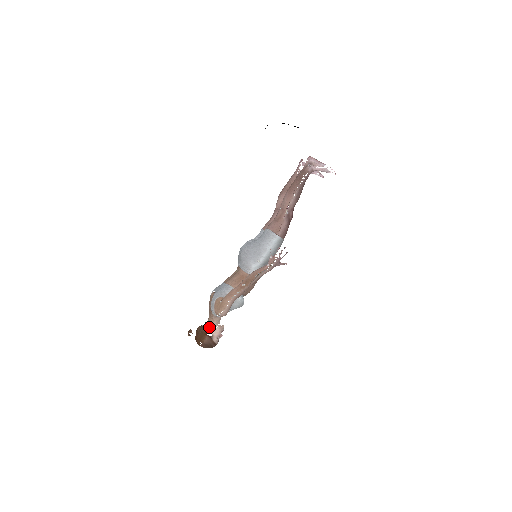
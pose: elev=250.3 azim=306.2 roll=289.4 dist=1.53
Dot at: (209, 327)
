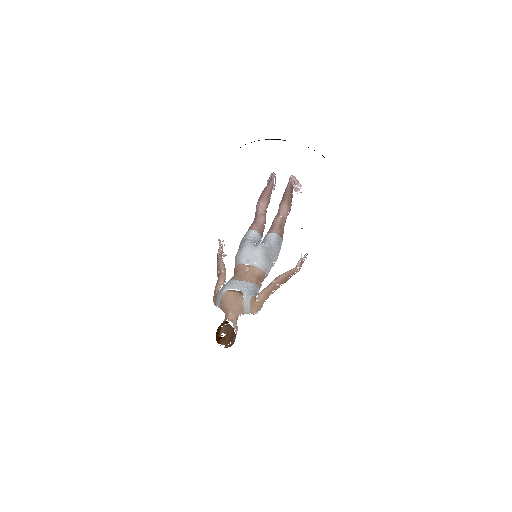
Dot at: (234, 326)
